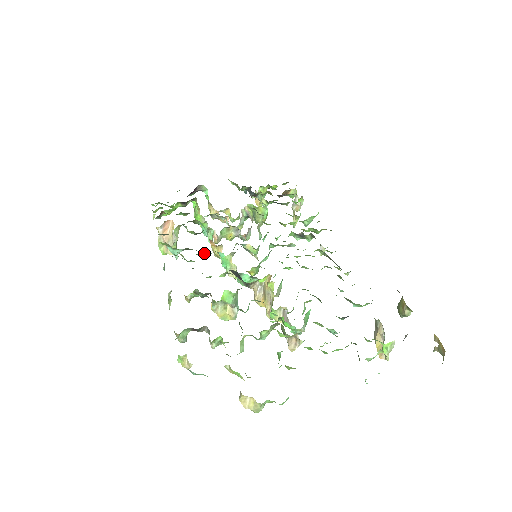
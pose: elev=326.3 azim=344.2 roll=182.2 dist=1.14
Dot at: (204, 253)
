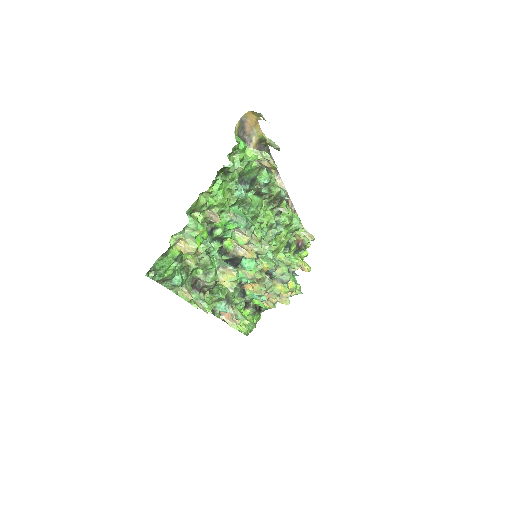
Dot at: (231, 288)
